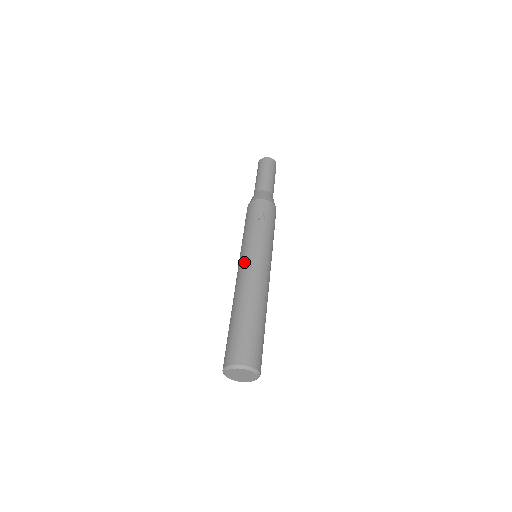
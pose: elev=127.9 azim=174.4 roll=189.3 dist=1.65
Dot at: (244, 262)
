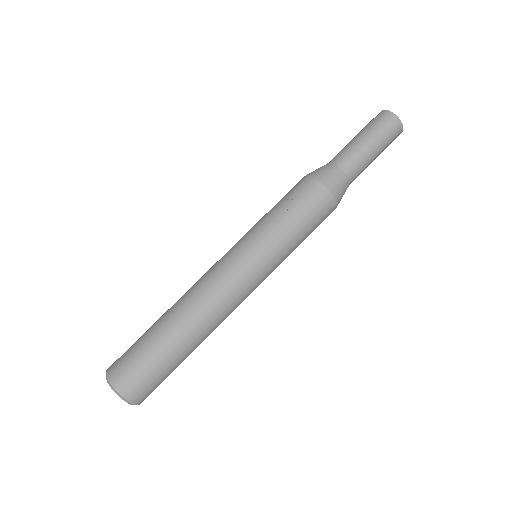
Dot at: occluded
